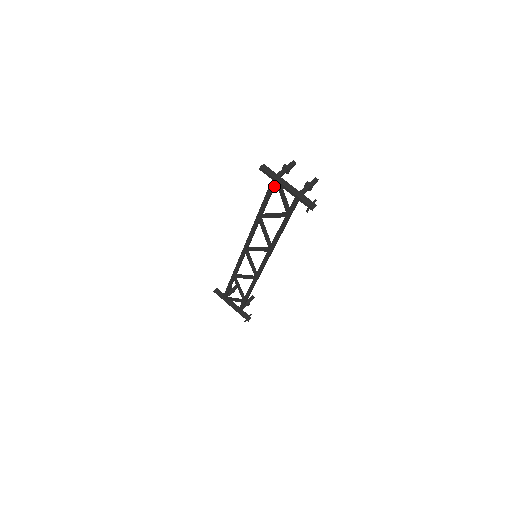
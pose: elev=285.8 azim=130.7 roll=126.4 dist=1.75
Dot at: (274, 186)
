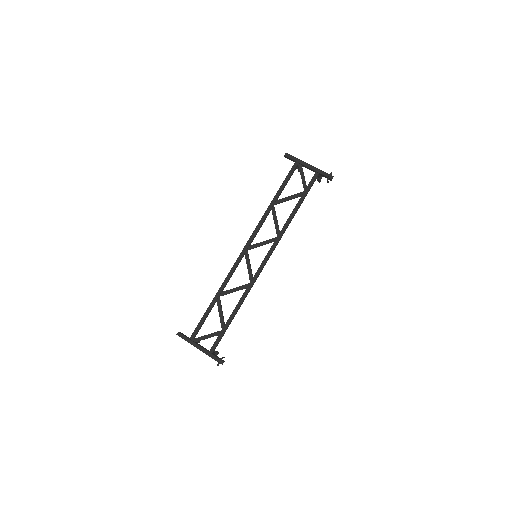
Dot at: (294, 170)
